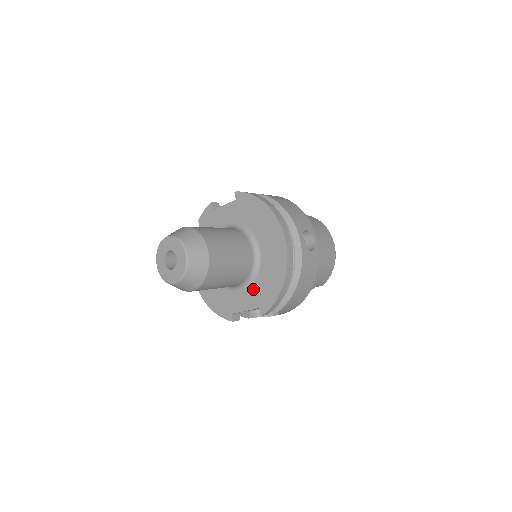
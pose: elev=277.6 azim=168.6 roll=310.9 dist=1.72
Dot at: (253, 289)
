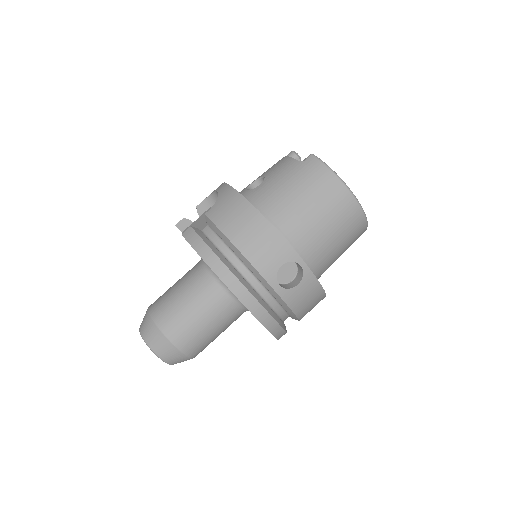
Dot at: occluded
